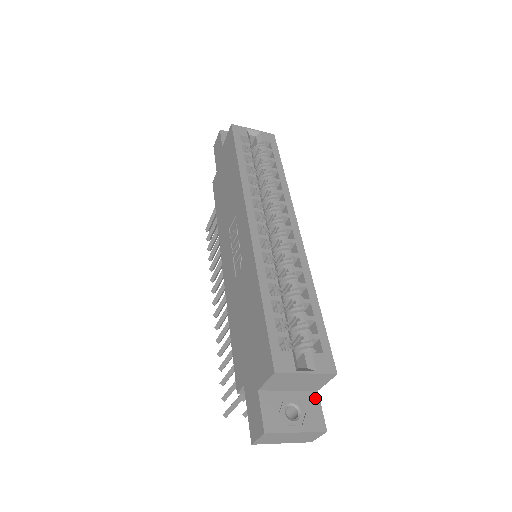
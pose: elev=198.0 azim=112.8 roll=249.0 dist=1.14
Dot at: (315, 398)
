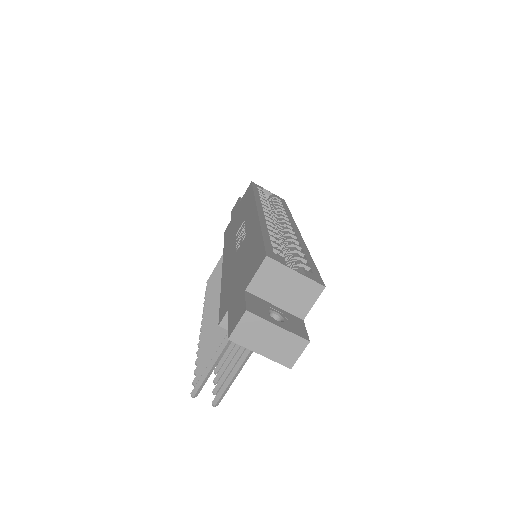
Dot at: (300, 321)
